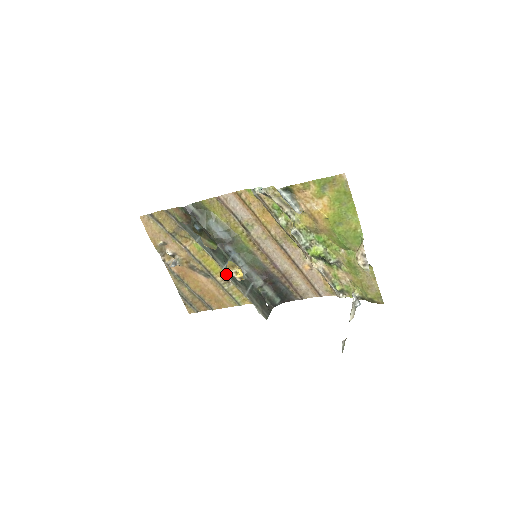
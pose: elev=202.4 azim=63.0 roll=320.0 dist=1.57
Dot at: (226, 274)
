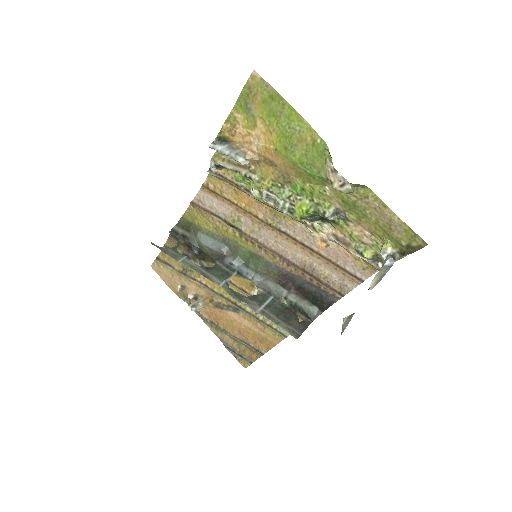
Dot at: occluded
